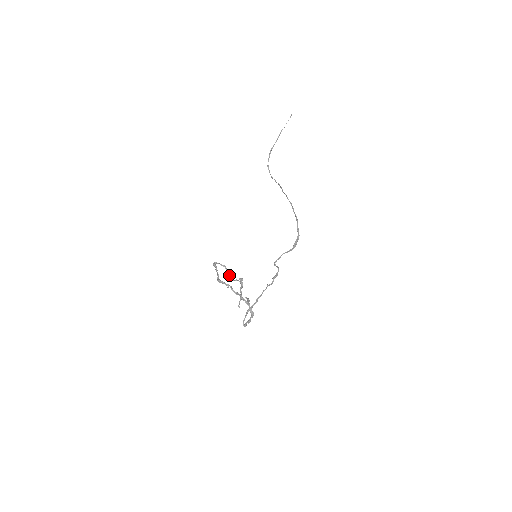
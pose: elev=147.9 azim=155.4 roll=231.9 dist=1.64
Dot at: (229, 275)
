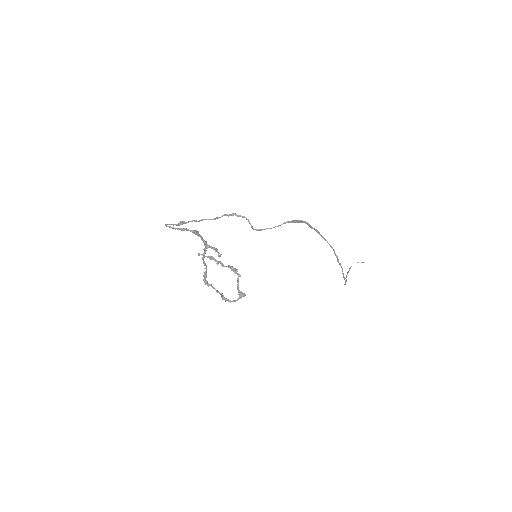
Dot at: (241, 294)
